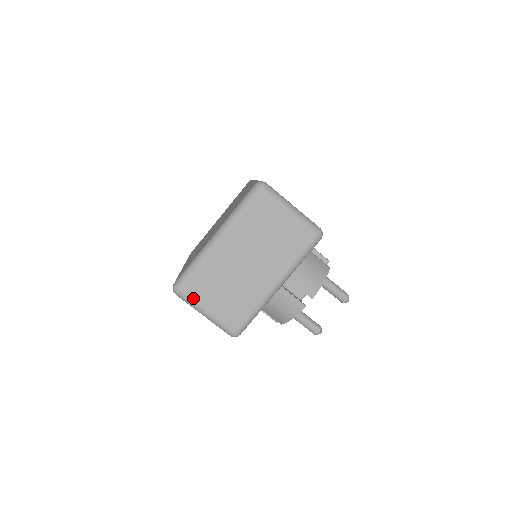
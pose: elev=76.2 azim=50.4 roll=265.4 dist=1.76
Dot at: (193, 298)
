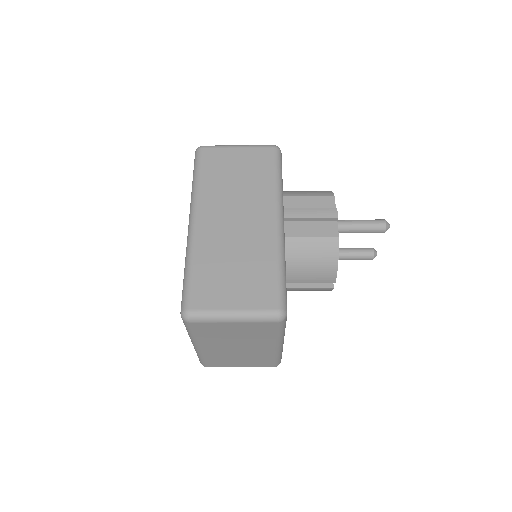
Dot at: occluded
